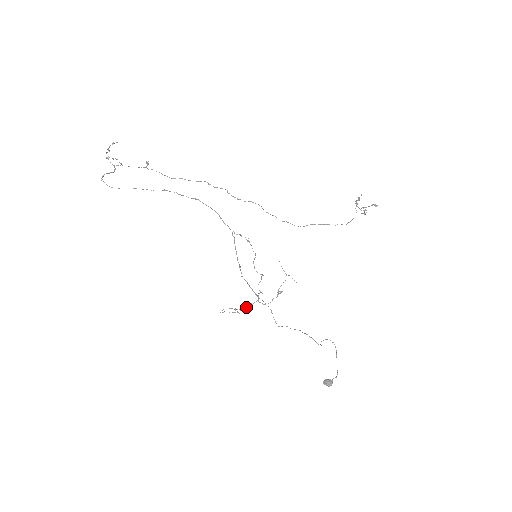
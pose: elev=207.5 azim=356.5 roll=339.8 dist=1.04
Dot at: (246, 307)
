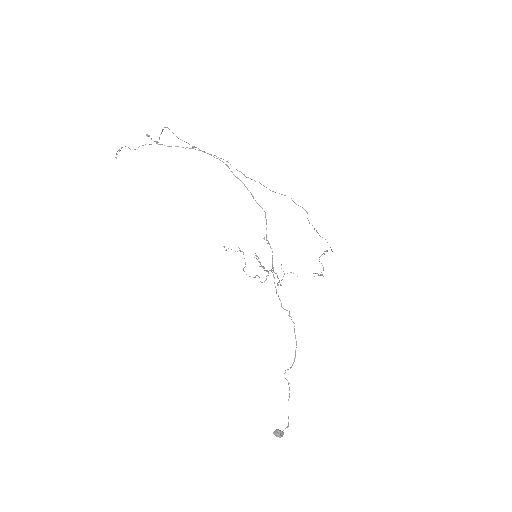
Dot at: (267, 270)
